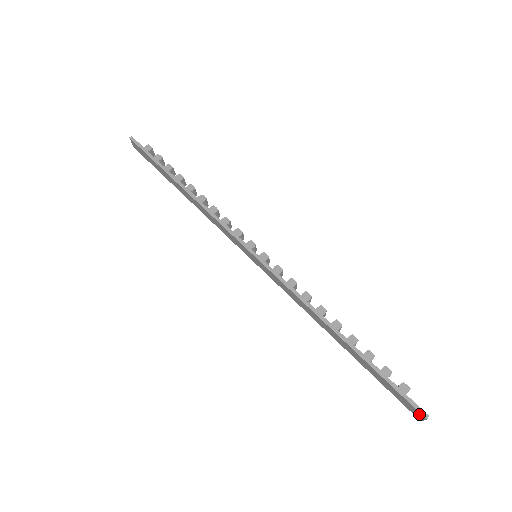
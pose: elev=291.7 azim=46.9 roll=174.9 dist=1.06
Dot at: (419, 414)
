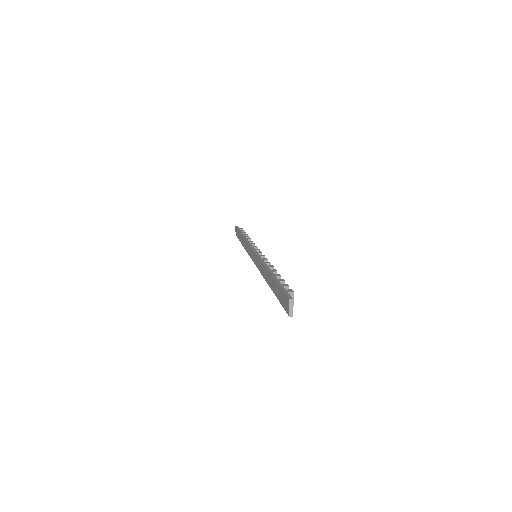
Dot at: (287, 301)
